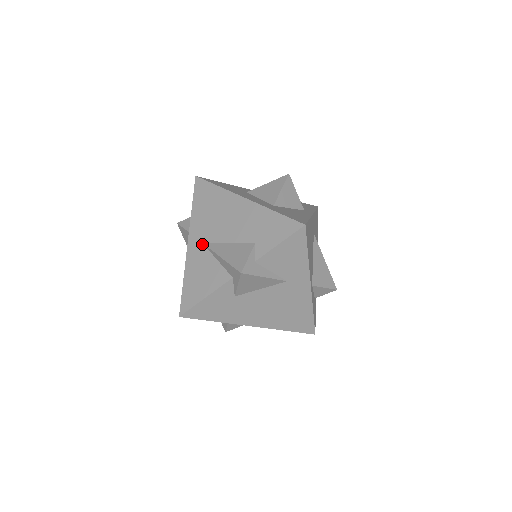
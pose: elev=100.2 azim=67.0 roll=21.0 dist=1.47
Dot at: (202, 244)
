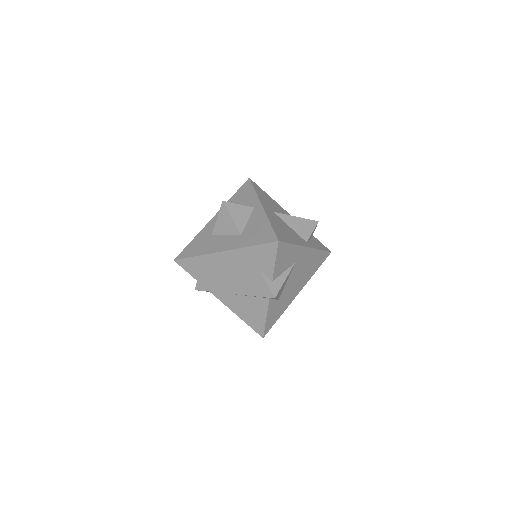
Dot at: (229, 294)
